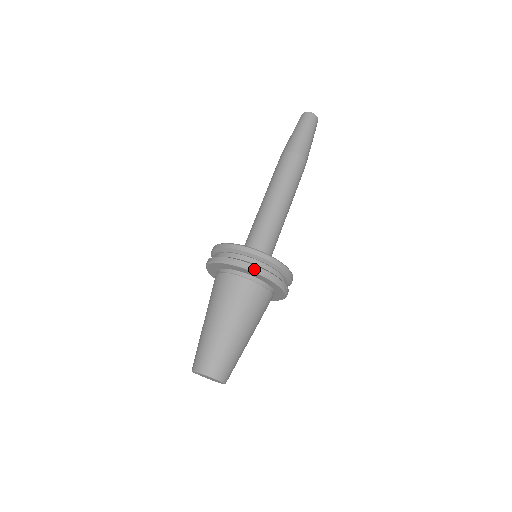
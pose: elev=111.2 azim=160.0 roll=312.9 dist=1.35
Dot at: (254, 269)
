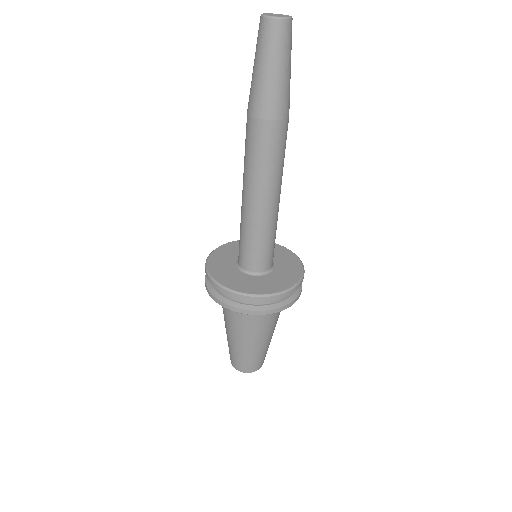
Dot at: (269, 313)
